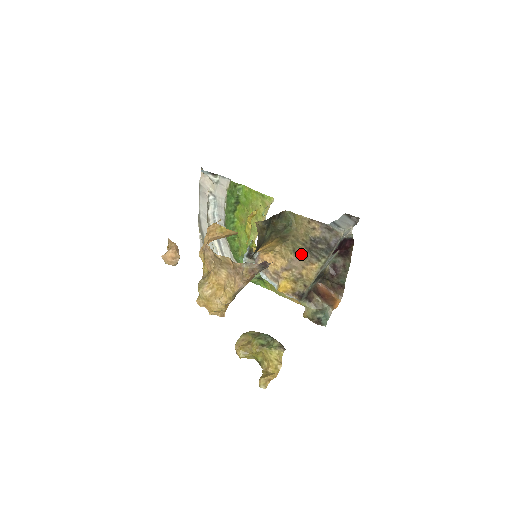
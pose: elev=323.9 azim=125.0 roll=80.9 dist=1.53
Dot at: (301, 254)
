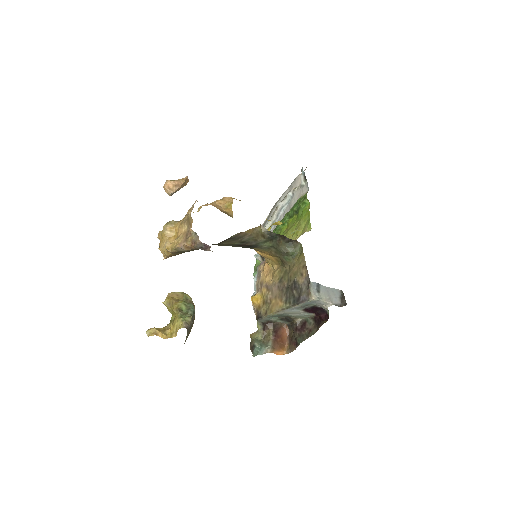
Dot at: (282, 286)
